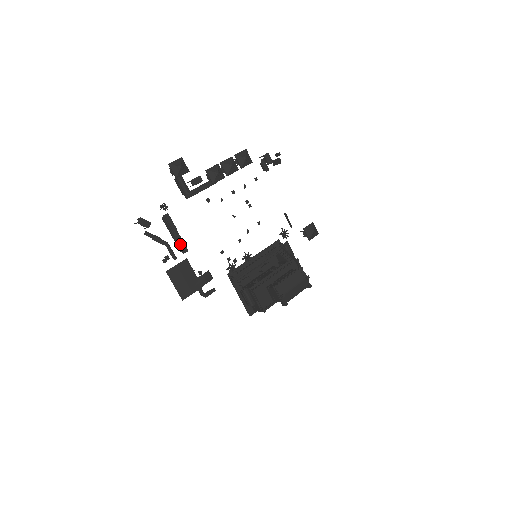
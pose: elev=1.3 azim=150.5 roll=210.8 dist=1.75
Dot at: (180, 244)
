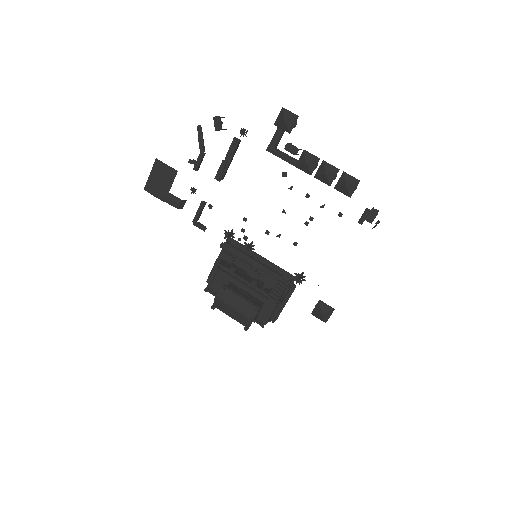
Dot at: (221, 170)
